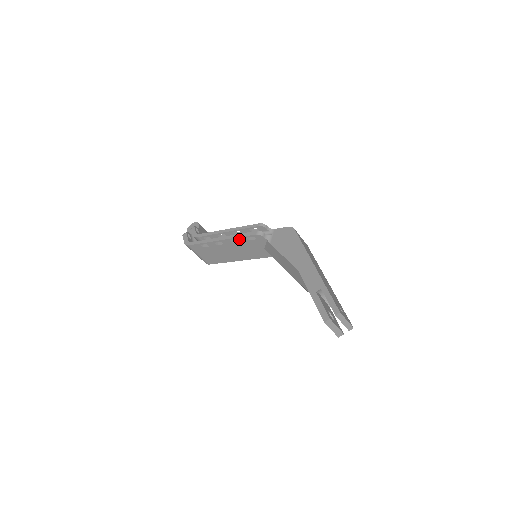
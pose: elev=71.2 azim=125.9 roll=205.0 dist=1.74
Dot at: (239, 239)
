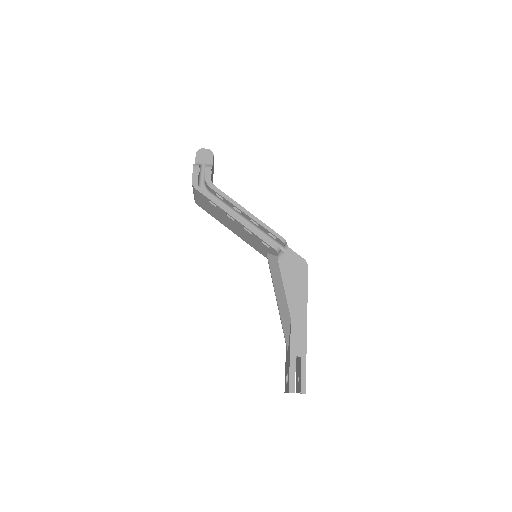
Dot at: (253, 234)
